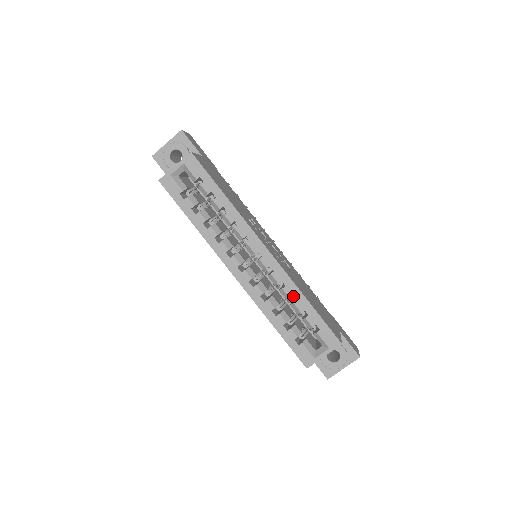
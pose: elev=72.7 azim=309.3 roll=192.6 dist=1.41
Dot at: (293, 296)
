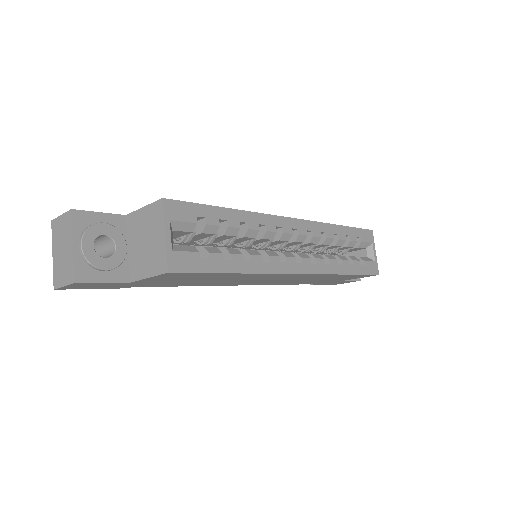
Dot at: occluded
